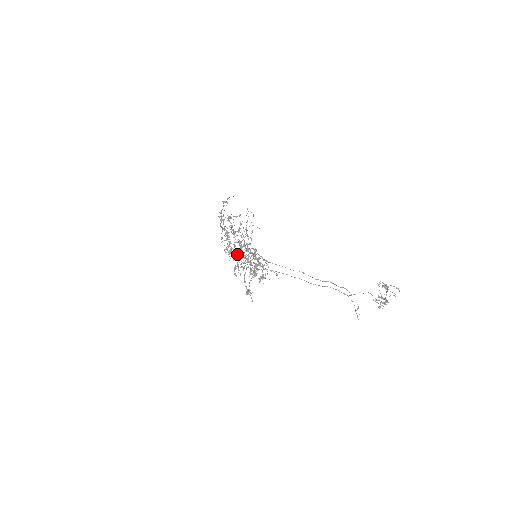
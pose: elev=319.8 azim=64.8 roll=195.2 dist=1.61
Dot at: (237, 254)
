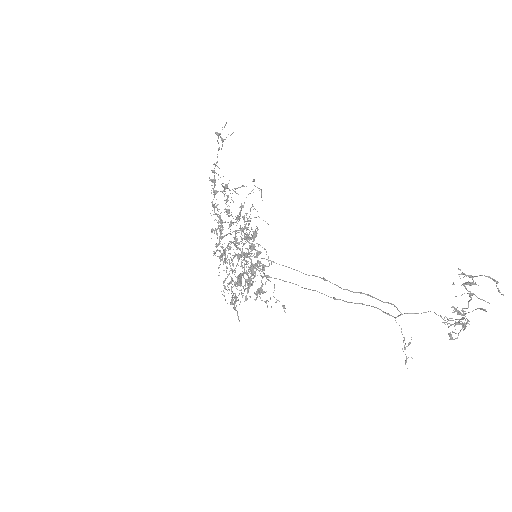
Dot at: (231, 262)
